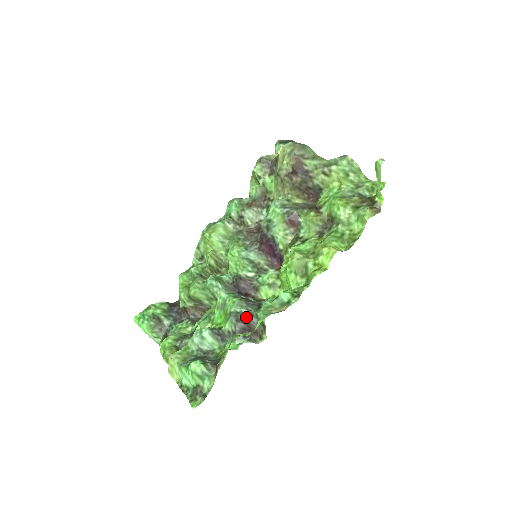
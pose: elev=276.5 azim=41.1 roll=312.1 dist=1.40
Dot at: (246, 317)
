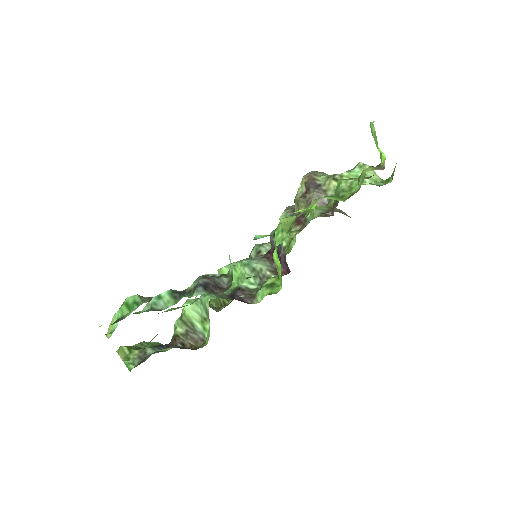
Dot at: (216, 278)
